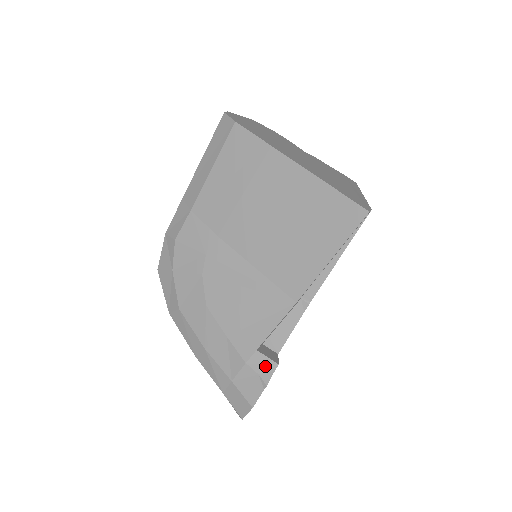
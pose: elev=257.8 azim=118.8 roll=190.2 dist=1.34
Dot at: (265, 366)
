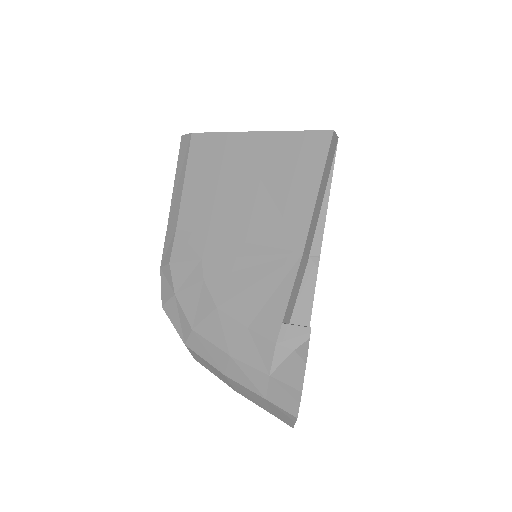
Dot at: (297, 337)
